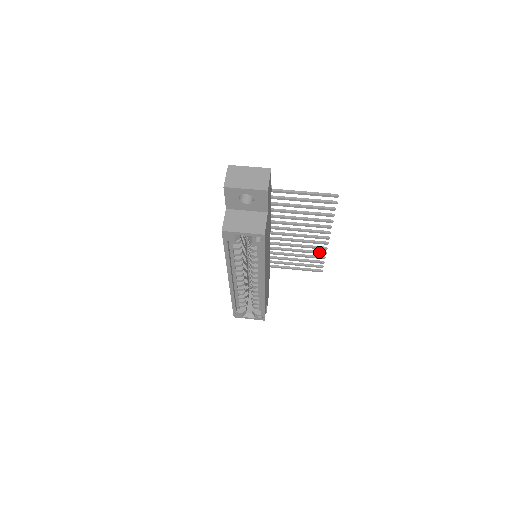
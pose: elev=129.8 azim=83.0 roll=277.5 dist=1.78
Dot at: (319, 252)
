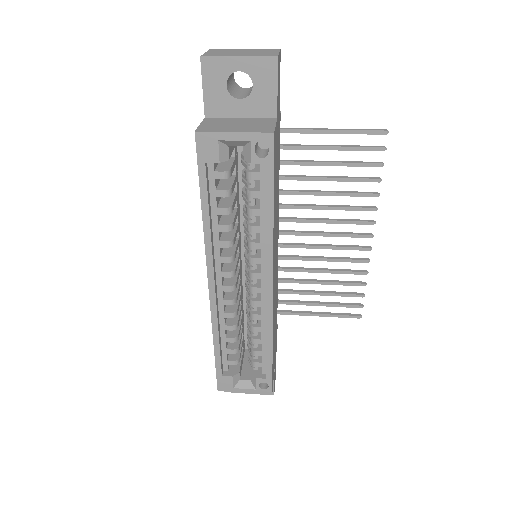
Dot at: (356, 271)
